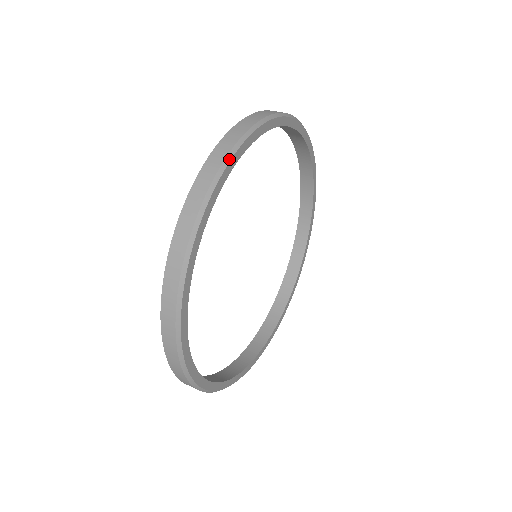
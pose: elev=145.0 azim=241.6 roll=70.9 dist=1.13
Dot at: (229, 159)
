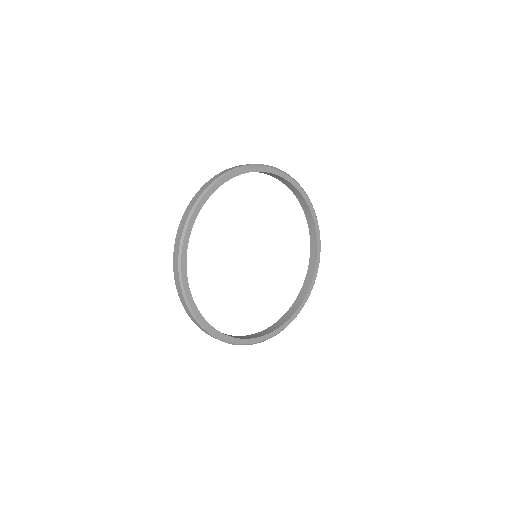
Dot at: (243, 167)
